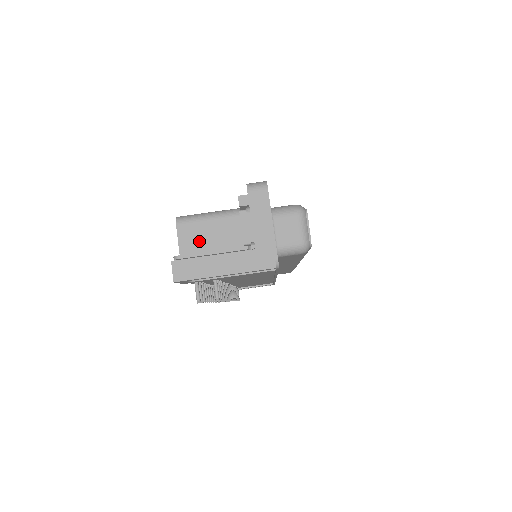
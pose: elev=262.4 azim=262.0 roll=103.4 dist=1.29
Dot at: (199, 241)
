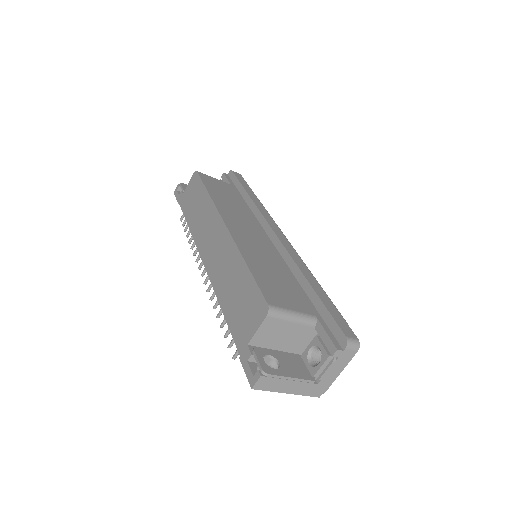
Dot at: (273, 334)
